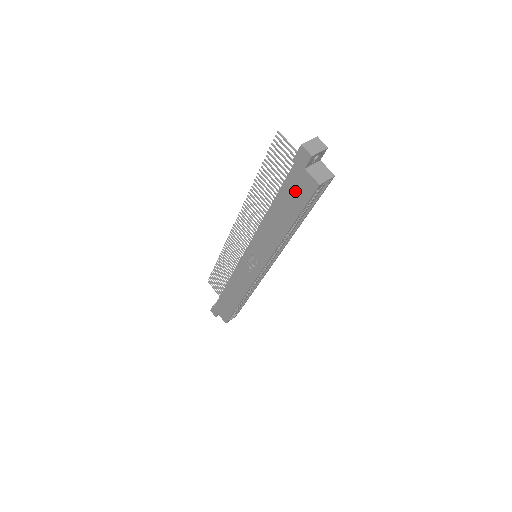
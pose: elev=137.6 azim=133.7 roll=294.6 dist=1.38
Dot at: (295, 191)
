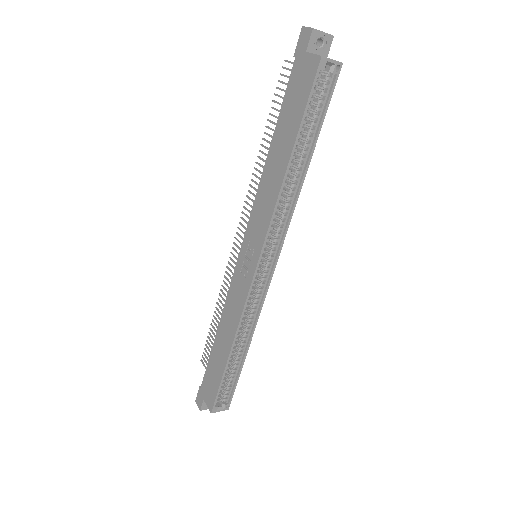
Dot at: (296, 92)
